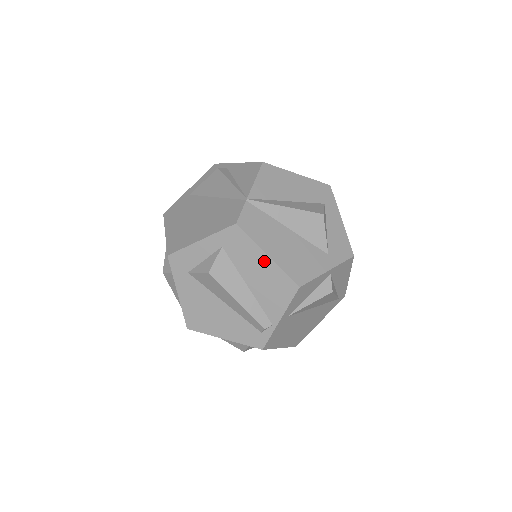
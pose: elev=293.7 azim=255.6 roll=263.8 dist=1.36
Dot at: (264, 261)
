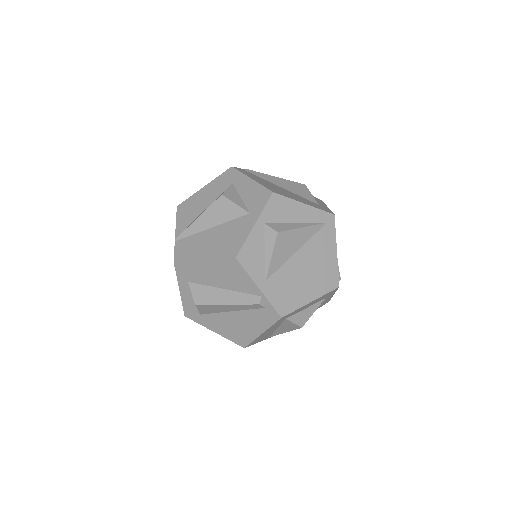
Dot at: (207, 265)
